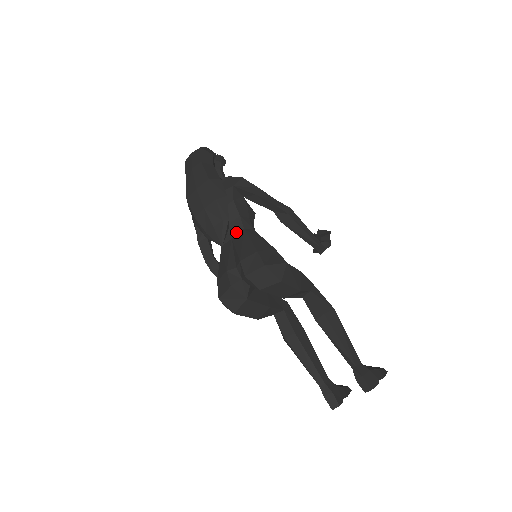
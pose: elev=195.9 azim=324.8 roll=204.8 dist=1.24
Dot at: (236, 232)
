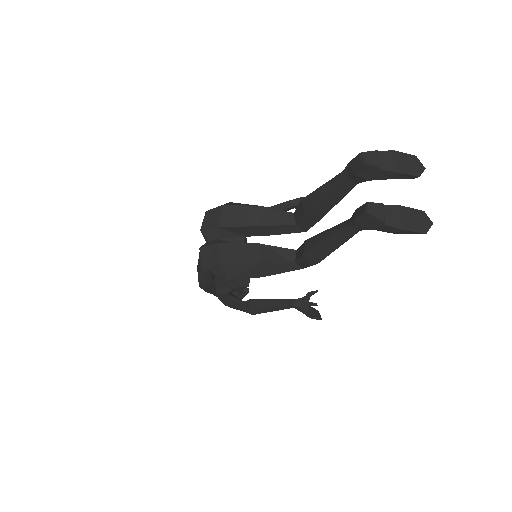
Dot at: occluded
